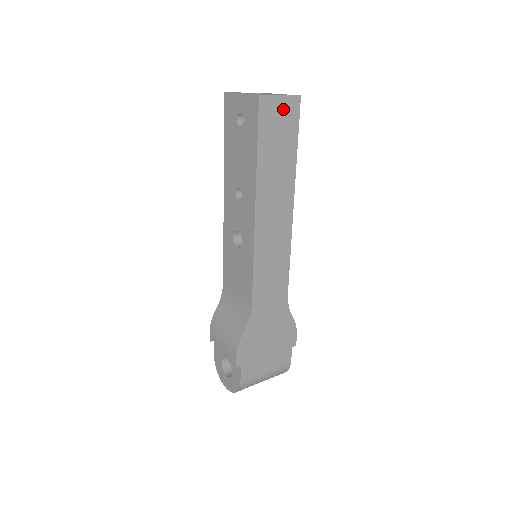
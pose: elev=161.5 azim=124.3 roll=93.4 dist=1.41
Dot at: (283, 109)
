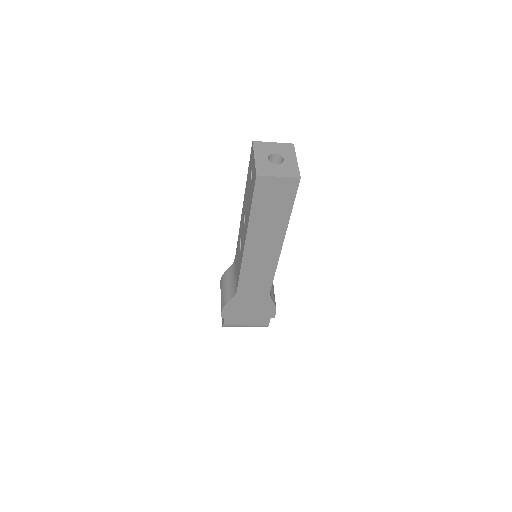
Dot at: (280, 185)
